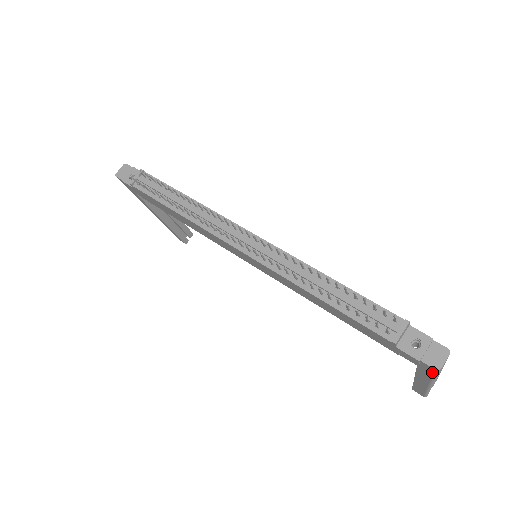
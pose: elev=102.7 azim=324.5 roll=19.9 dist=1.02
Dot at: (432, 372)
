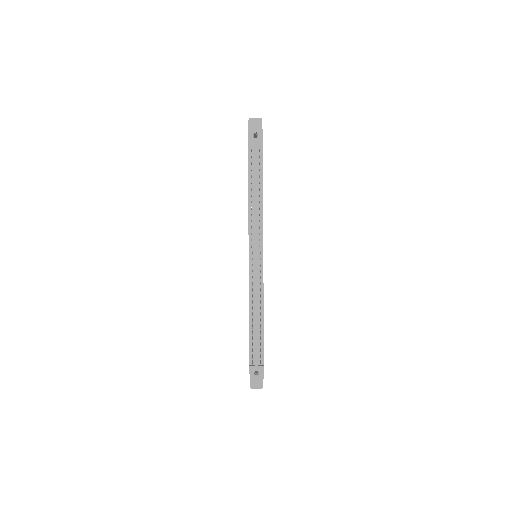
Dot at: occluded
